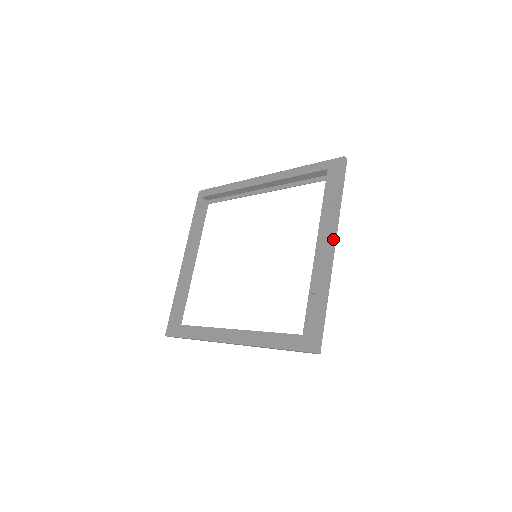
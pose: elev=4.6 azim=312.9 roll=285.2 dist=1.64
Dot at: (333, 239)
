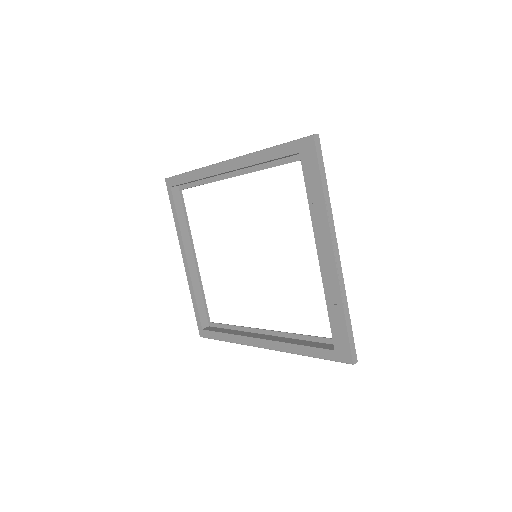
Dot at: (333, 242)
